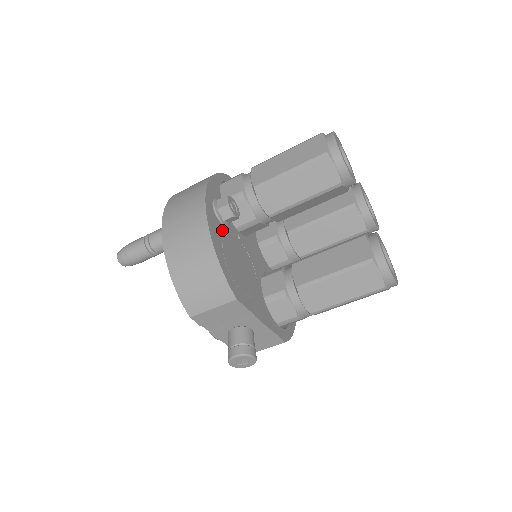
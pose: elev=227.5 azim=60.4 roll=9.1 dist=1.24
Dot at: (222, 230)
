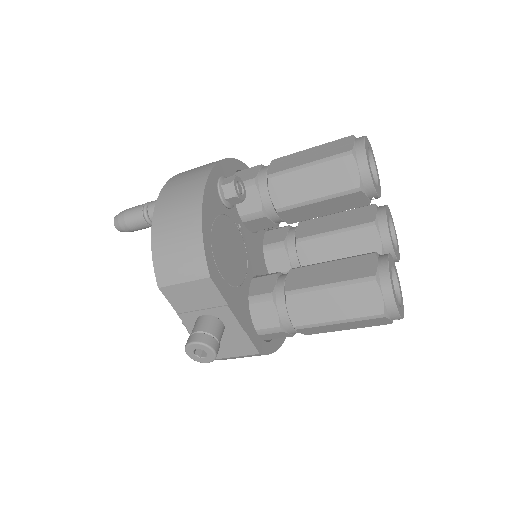
Dot at: (220, 208)
